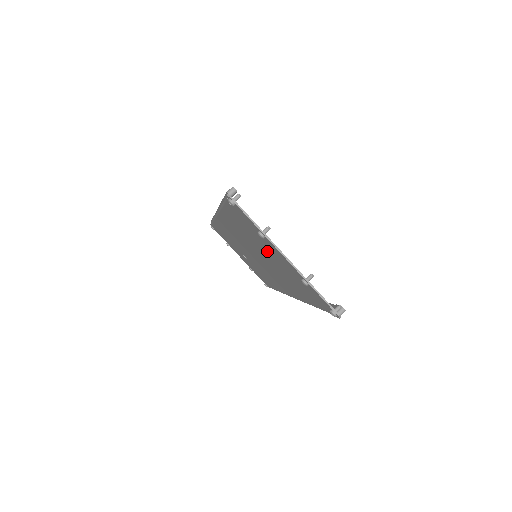
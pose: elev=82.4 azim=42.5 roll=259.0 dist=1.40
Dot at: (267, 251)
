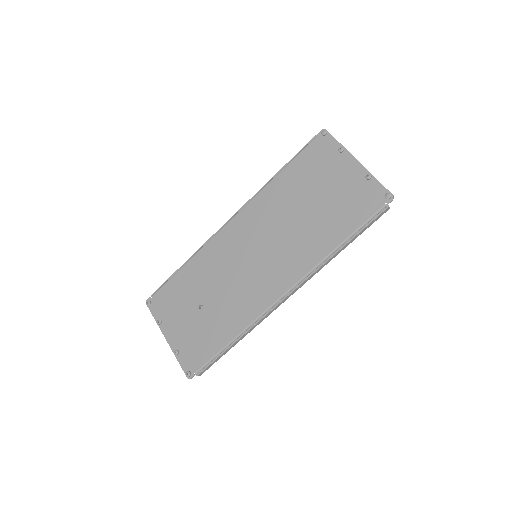
Dot at: (321, 187)
